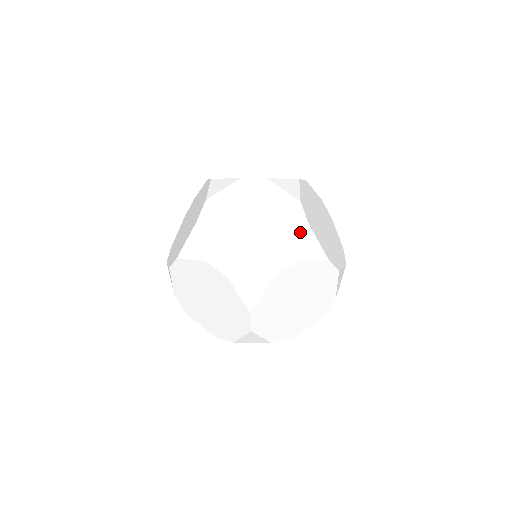
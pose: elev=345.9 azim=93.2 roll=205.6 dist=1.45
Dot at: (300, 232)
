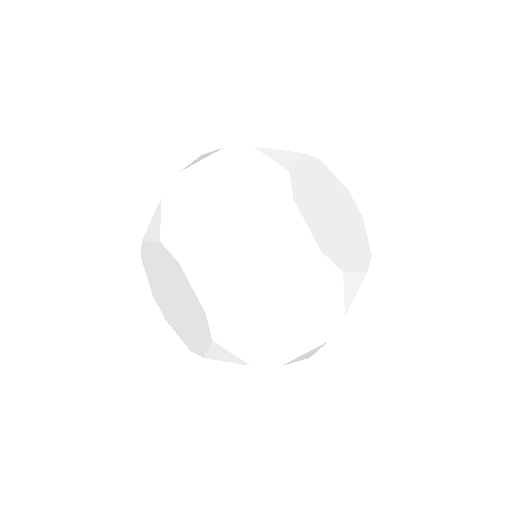
Dot at: occluded
